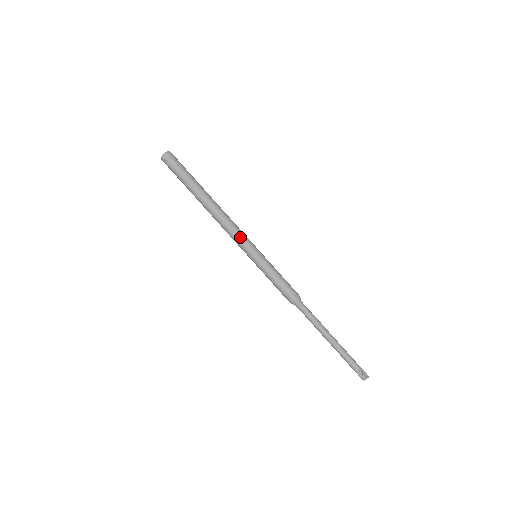
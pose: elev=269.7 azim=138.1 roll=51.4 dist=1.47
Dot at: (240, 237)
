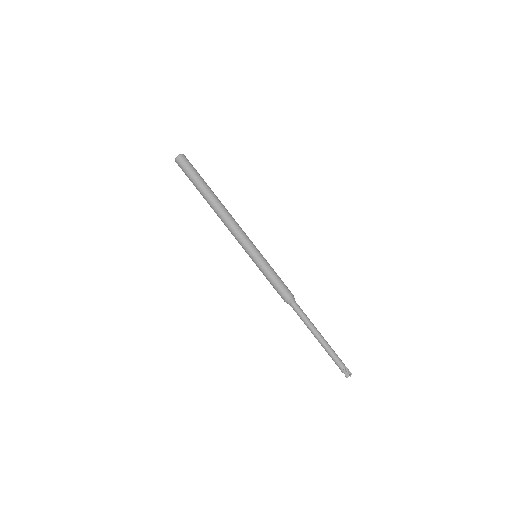
Dot at: (239, 240)
